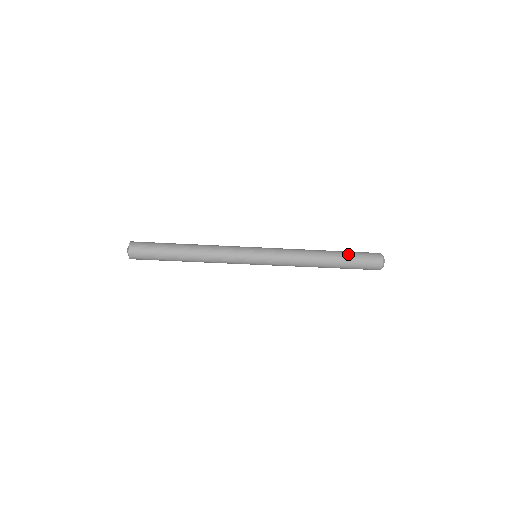
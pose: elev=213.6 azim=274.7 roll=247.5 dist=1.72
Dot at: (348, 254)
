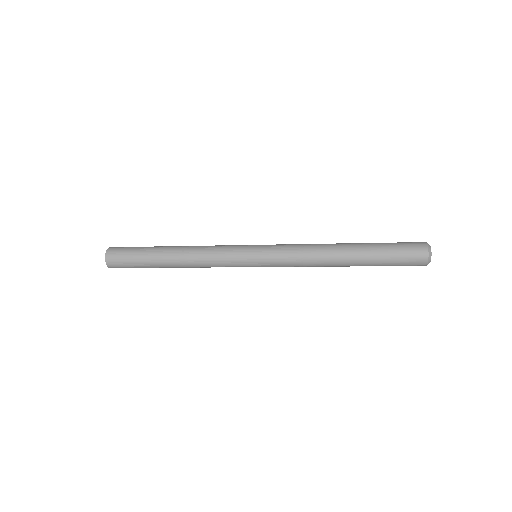
Dot at: (377, 247)
